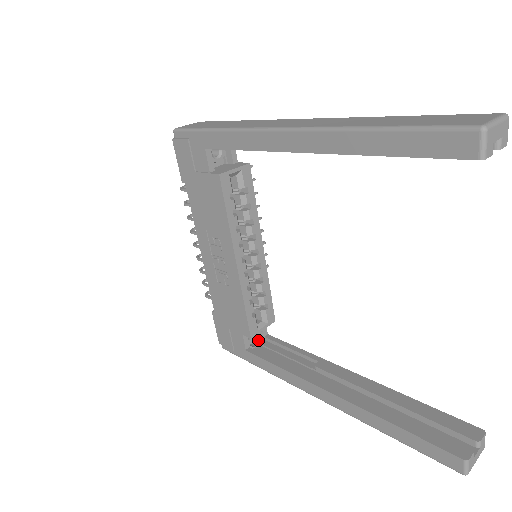
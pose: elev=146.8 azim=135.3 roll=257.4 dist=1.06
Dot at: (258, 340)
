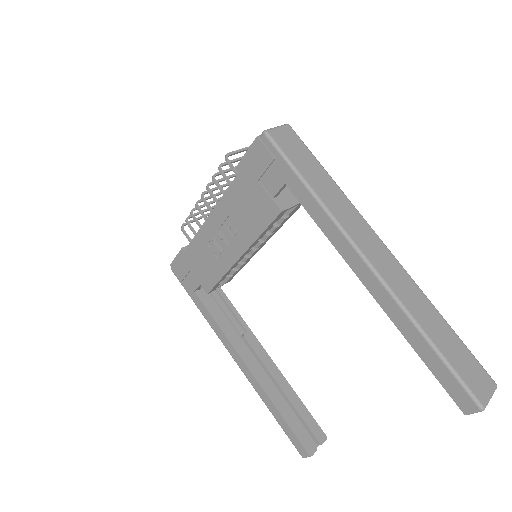
Dot at: occluded
